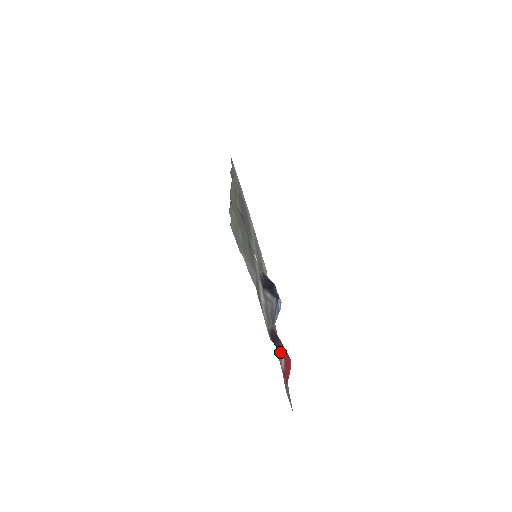
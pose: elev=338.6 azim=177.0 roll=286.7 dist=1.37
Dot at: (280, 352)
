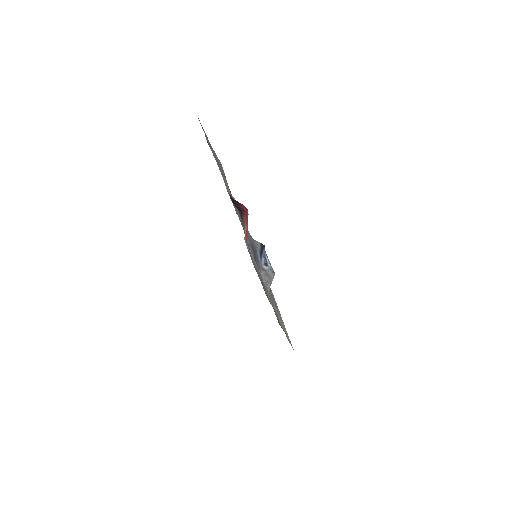
Dot at: (245, 228)
